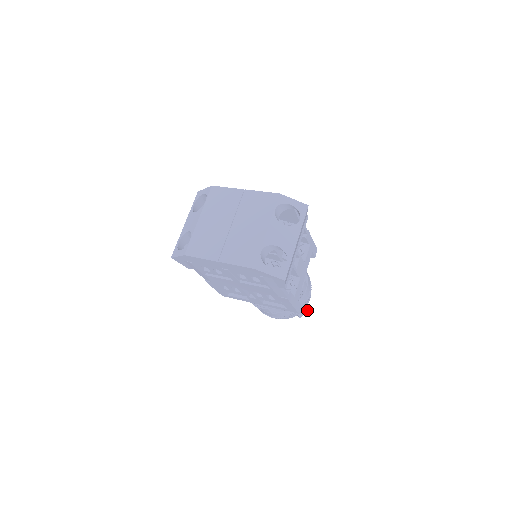
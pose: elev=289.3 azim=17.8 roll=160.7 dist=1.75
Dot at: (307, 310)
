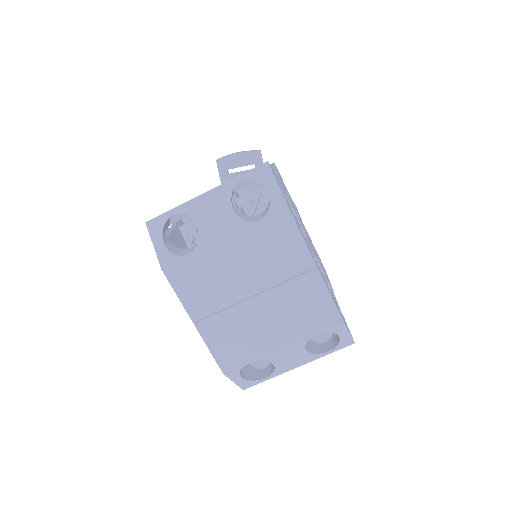
Dot at: occluded
